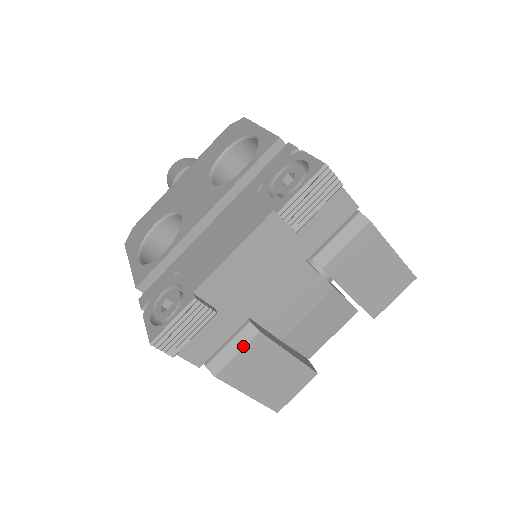
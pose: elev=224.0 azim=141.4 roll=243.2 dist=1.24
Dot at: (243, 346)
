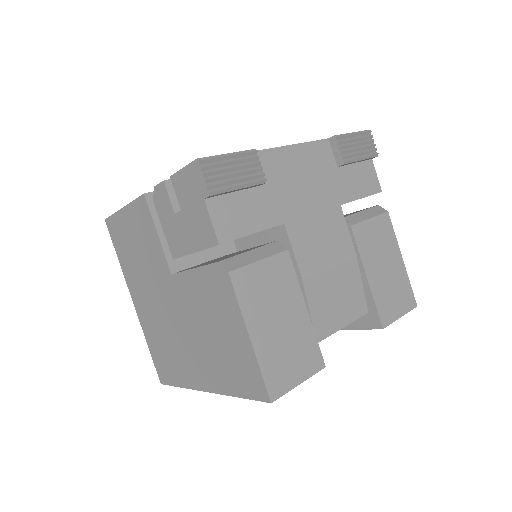
Dot at: (268, 256)
